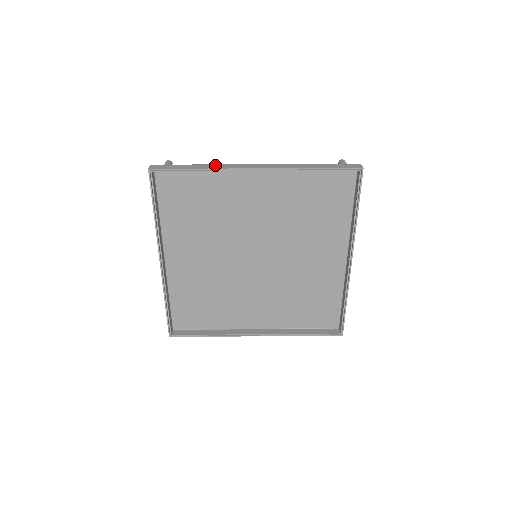
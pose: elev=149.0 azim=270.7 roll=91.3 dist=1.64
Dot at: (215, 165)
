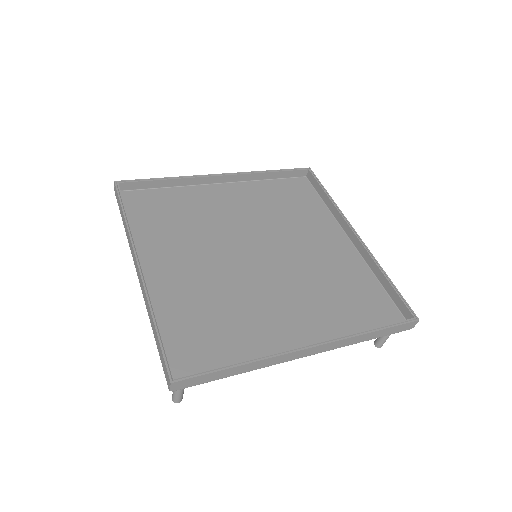
Dot at: (181, 184)
